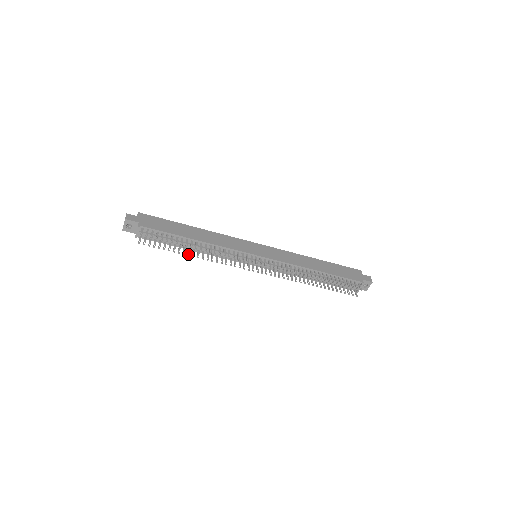
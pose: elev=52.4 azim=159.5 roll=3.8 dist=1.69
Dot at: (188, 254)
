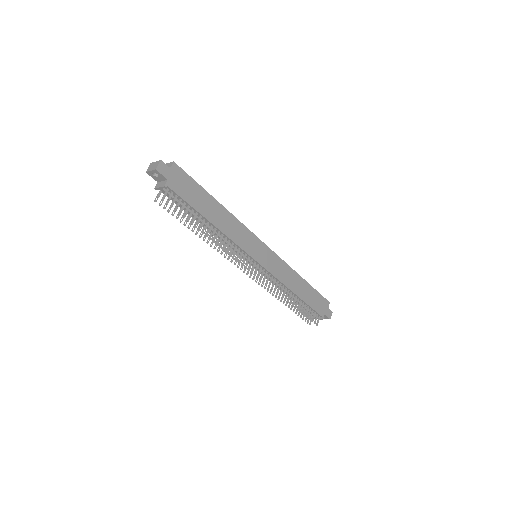
Dot at: (196, 233)
